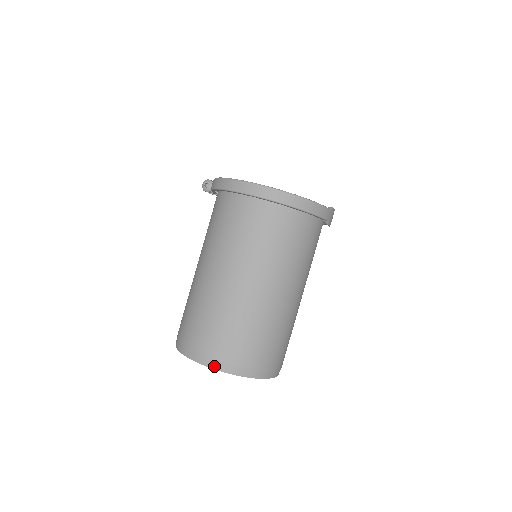
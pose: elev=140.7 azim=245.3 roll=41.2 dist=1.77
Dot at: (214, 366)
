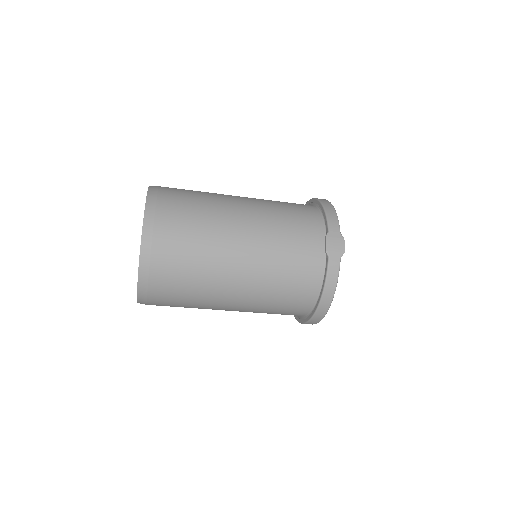
Dot at: occluded
